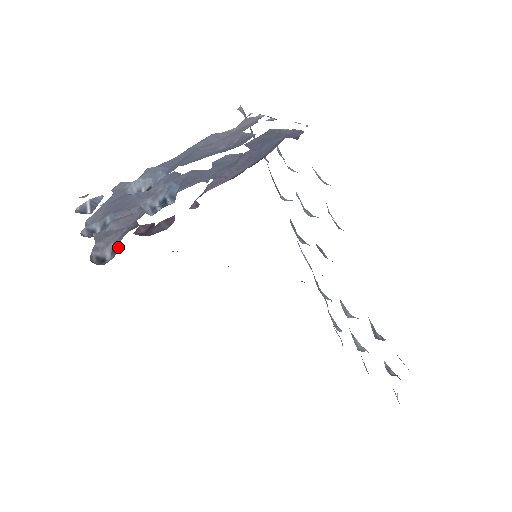
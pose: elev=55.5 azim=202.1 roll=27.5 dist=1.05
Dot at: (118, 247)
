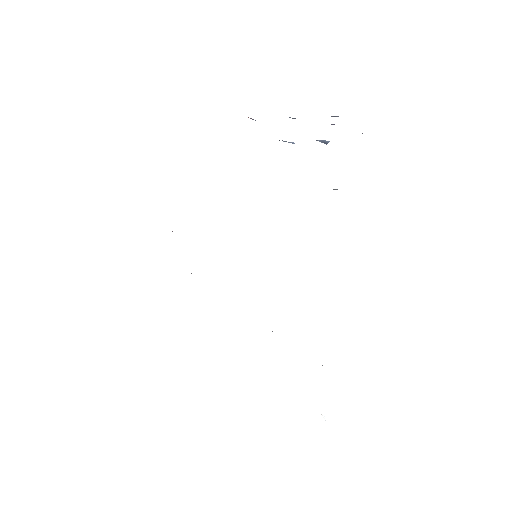
Dot at: occluded
